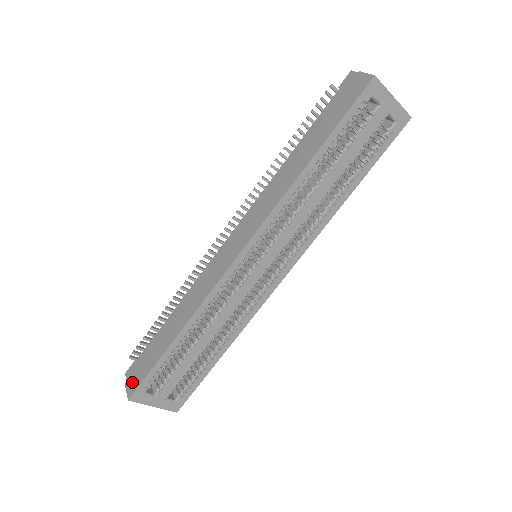
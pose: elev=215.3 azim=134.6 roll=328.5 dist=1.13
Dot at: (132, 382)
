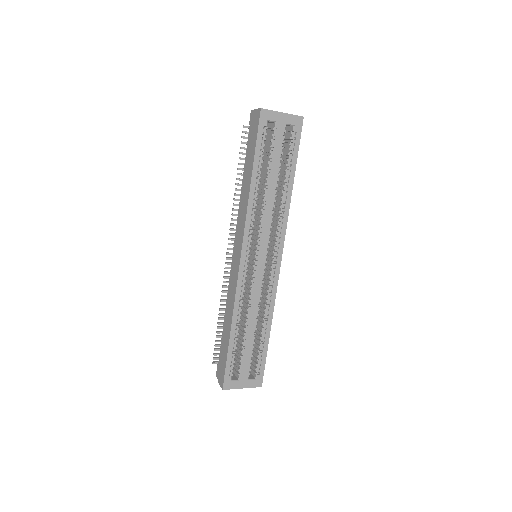
Dot at: (220, 377)
